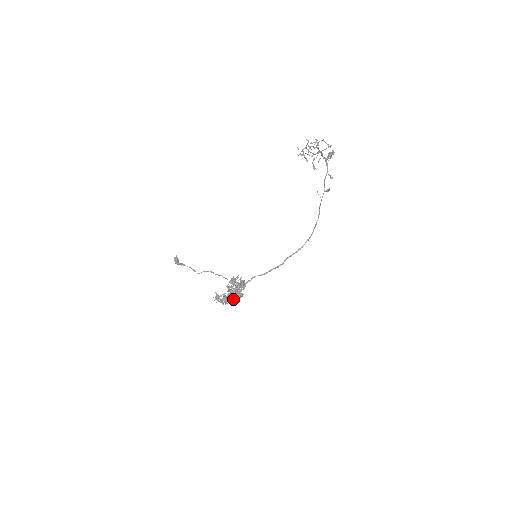
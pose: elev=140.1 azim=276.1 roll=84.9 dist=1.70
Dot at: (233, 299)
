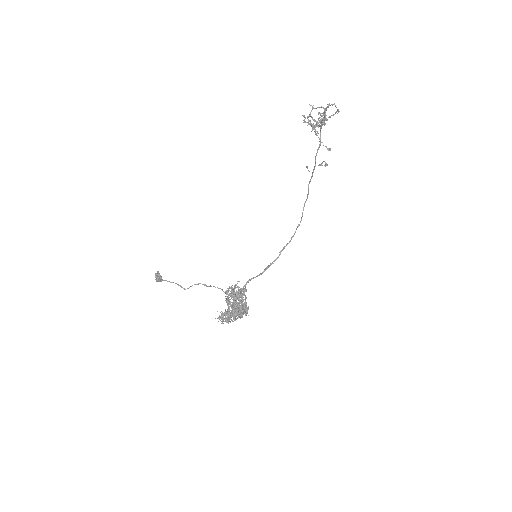
Dot at: occluded
